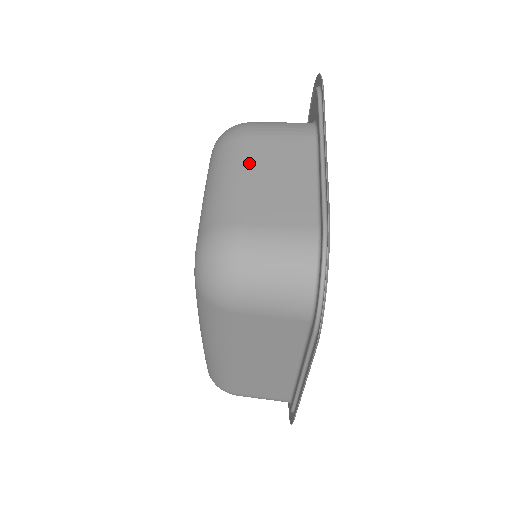
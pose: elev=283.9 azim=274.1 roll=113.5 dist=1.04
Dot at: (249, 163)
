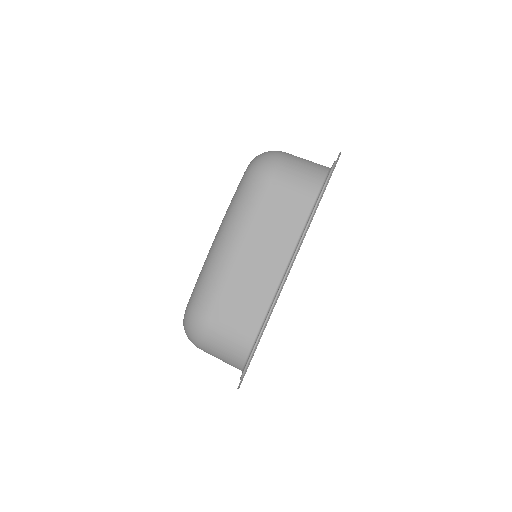
Dot at: occluded
